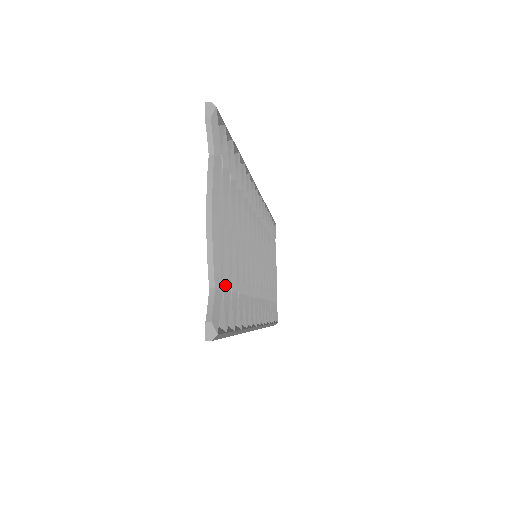
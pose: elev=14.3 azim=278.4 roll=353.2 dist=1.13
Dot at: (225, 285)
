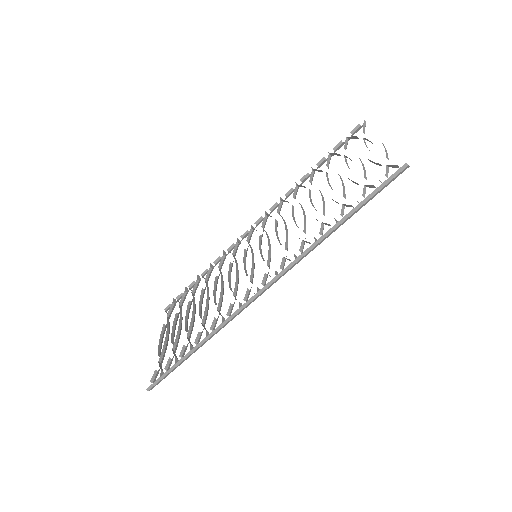
Dot at: (366, 179)
